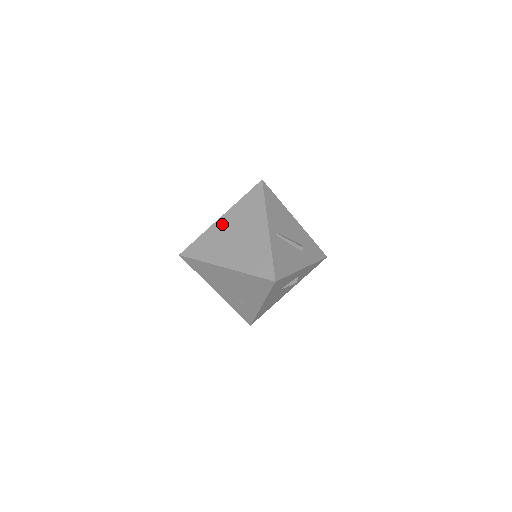
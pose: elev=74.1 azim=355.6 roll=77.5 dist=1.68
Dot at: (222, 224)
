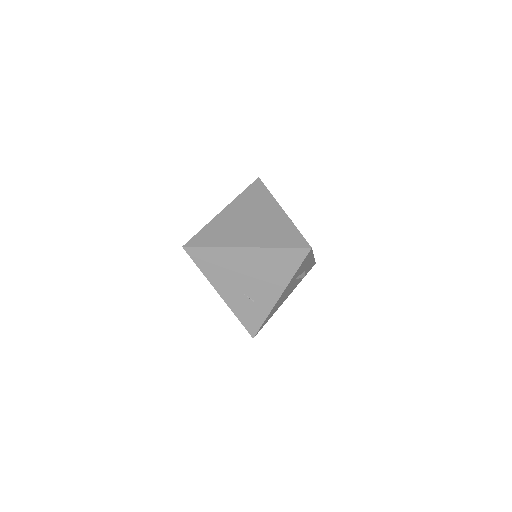
Dot at: (228, 214)
